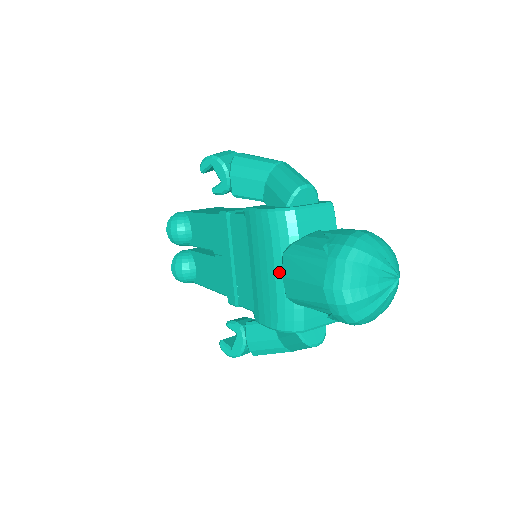
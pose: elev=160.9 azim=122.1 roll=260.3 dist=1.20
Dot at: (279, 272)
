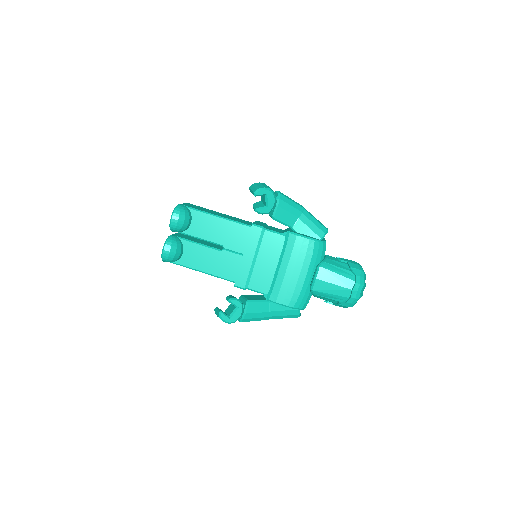
Dot at: (309, 275)
